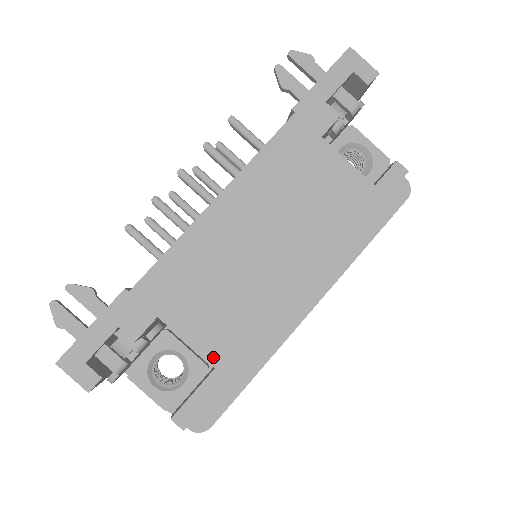
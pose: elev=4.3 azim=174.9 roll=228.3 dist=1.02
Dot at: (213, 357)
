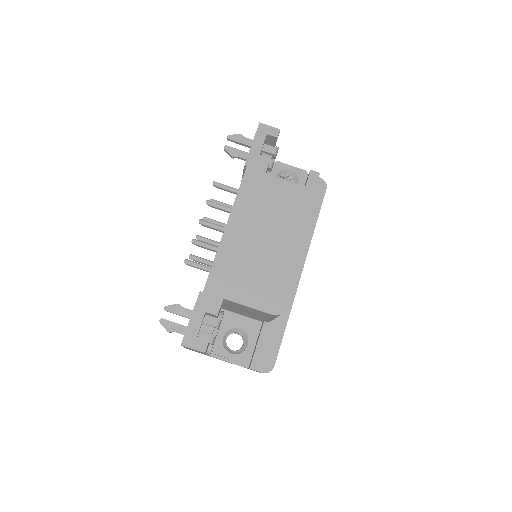
Dot at: (261, 307)
